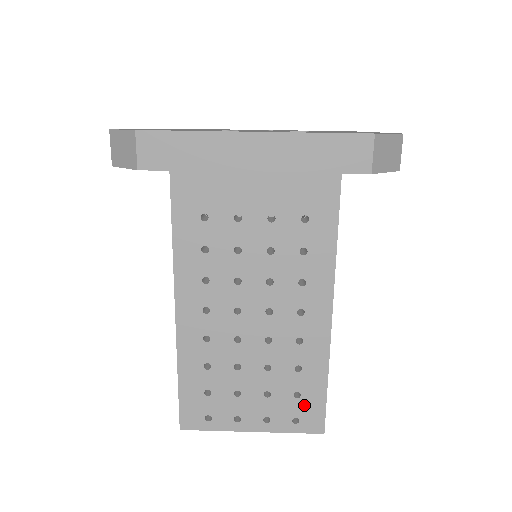
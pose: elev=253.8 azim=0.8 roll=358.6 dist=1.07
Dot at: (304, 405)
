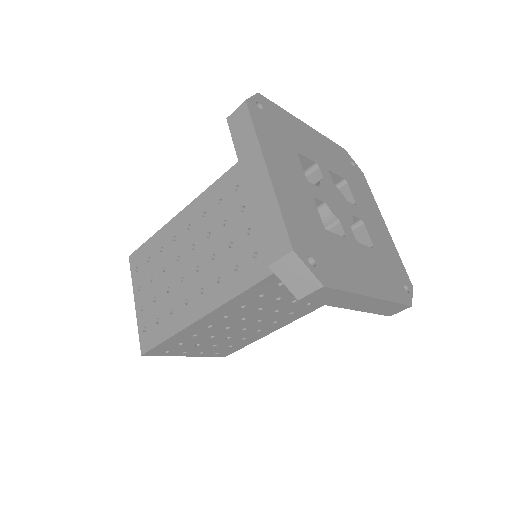
Dot at: (229, 349)
